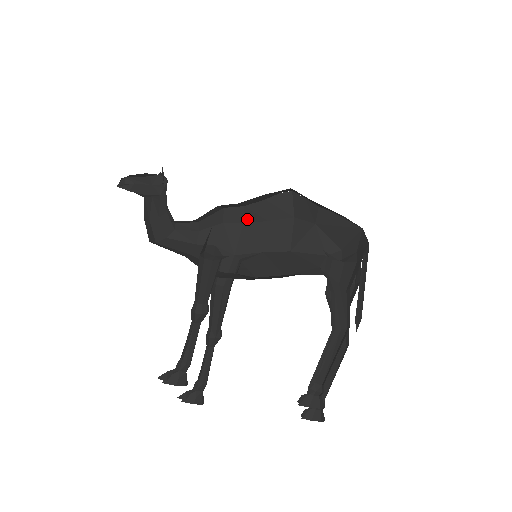
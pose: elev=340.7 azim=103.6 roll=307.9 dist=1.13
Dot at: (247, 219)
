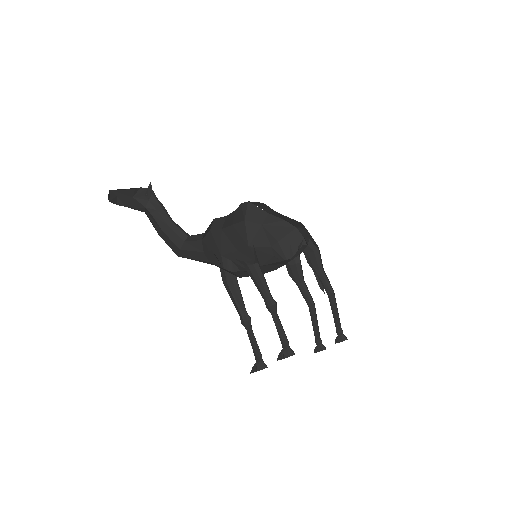
Dot at: (224, 225)
